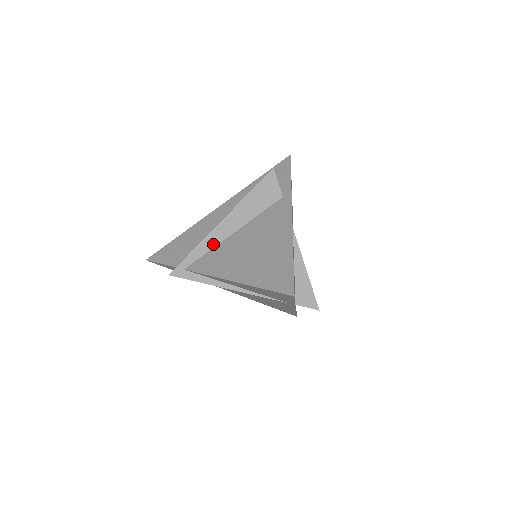
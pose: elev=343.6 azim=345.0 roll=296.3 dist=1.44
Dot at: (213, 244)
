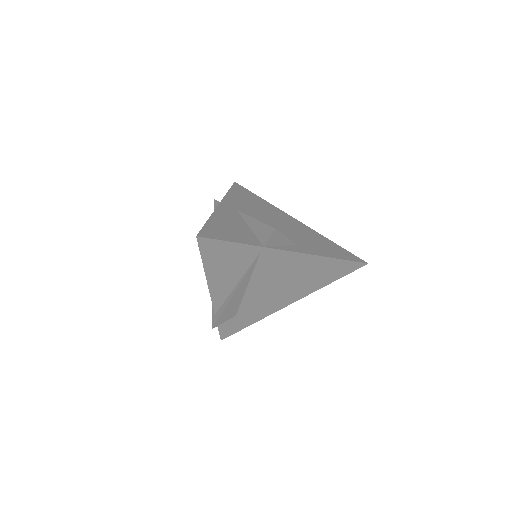
Dot at: occluded
